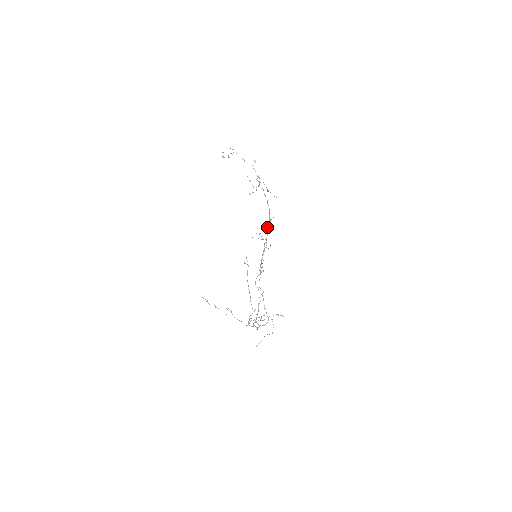
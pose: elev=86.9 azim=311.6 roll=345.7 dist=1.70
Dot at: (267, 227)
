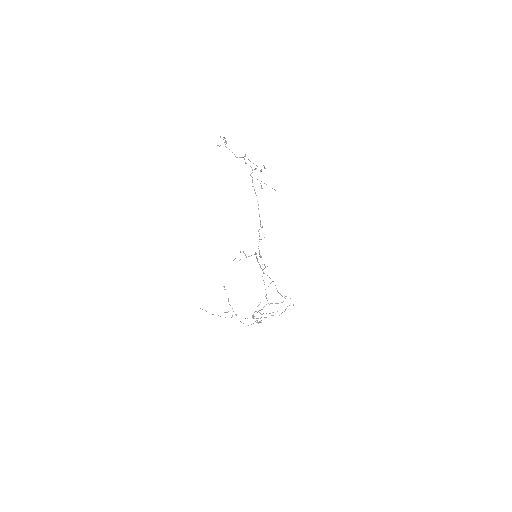
Dot at: occluded
